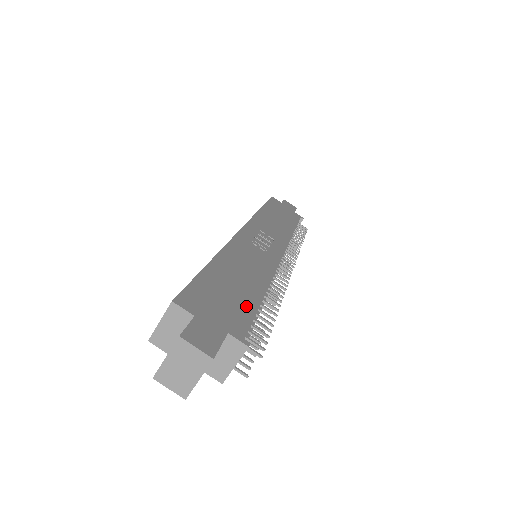
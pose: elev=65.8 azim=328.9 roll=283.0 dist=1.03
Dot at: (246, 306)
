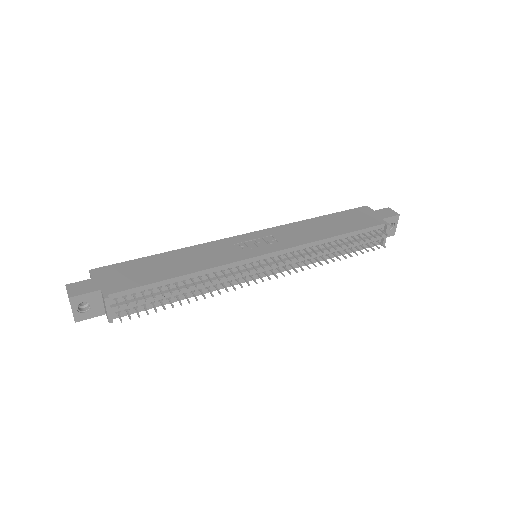
Dot at: (144, 280)
